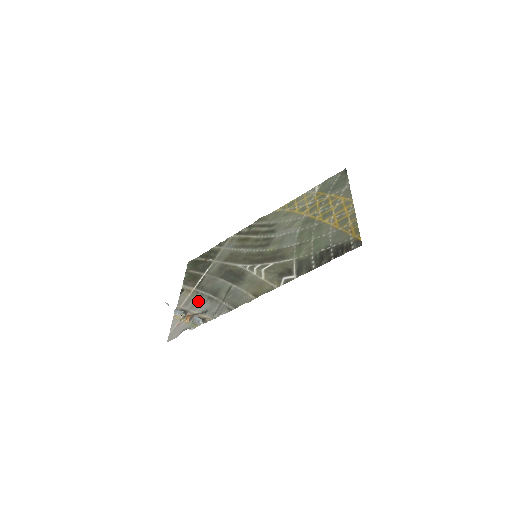
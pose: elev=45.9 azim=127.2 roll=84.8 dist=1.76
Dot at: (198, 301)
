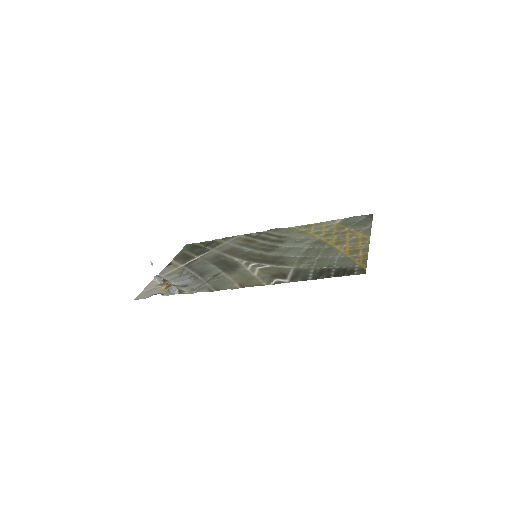
Dot at: (182, 276)
